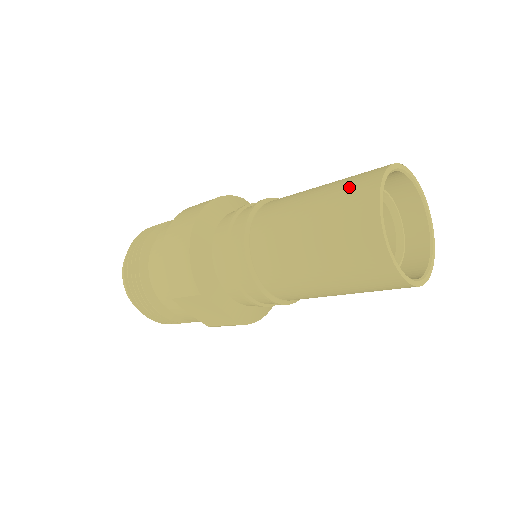
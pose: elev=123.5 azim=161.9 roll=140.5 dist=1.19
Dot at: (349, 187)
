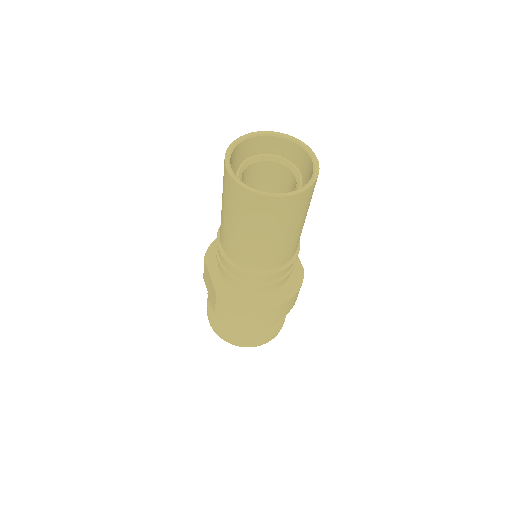
Dot at: occluded
